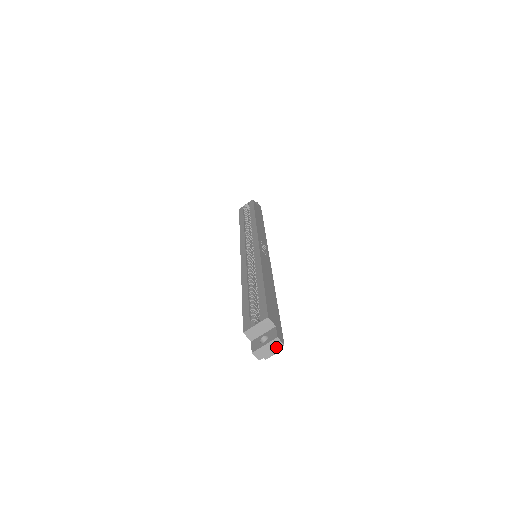
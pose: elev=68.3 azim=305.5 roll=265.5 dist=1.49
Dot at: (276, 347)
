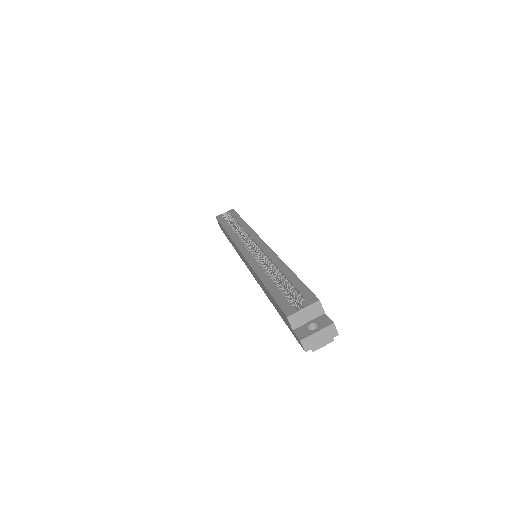
Dot at: (329, 336)
